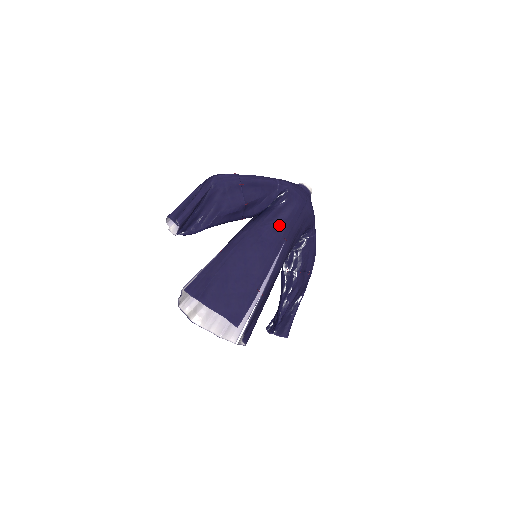
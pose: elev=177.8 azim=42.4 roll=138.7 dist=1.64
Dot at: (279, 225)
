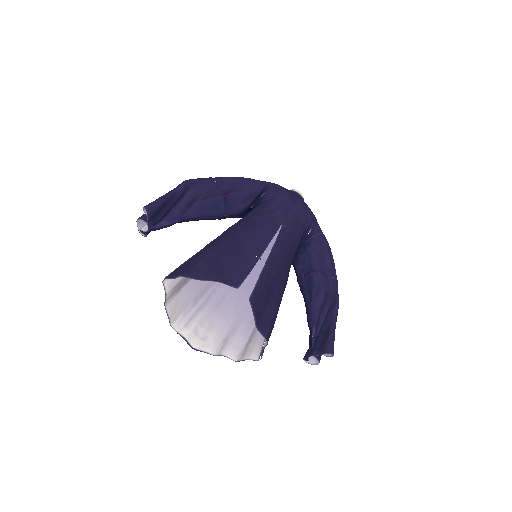
Dot at: (270, 211)
